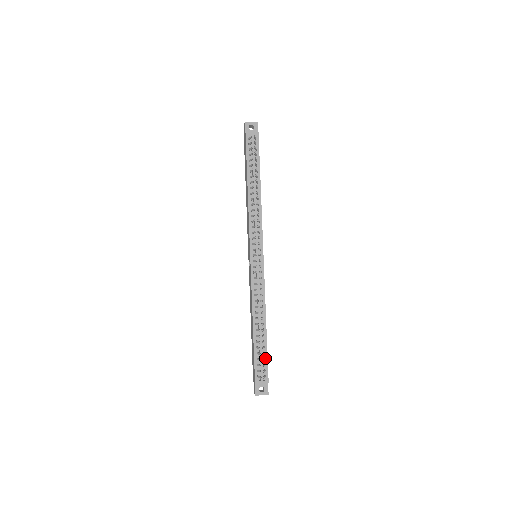
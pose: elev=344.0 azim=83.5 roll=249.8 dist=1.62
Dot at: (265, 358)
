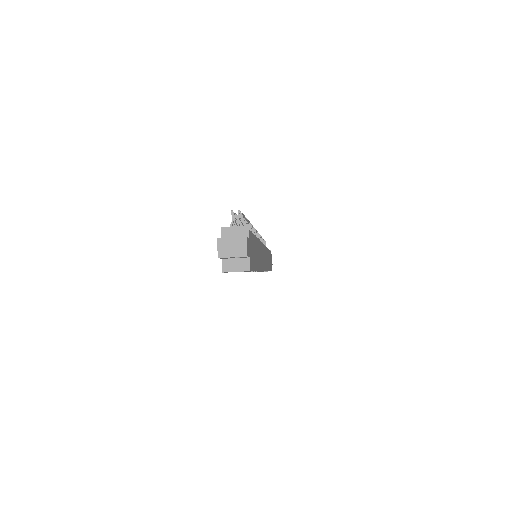
Dot at: occluded
